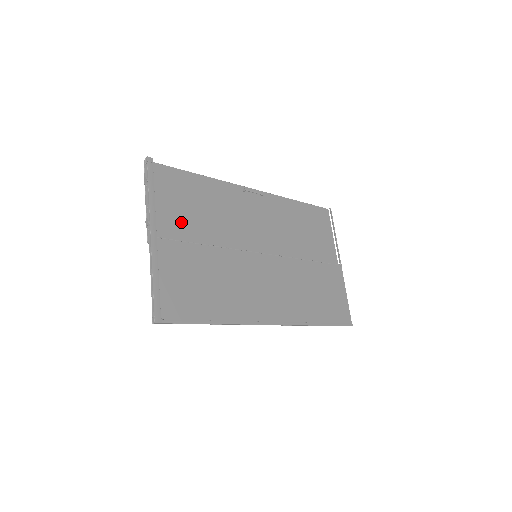
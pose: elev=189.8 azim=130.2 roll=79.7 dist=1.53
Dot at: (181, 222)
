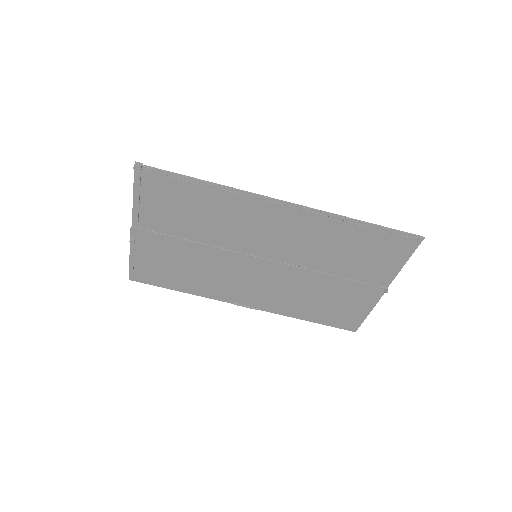
Dot at: (165, 252)
